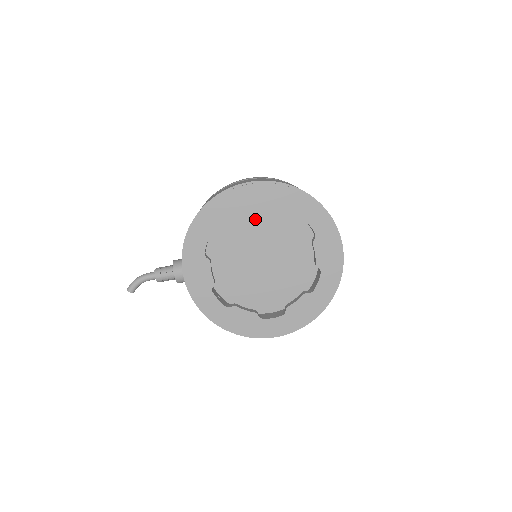
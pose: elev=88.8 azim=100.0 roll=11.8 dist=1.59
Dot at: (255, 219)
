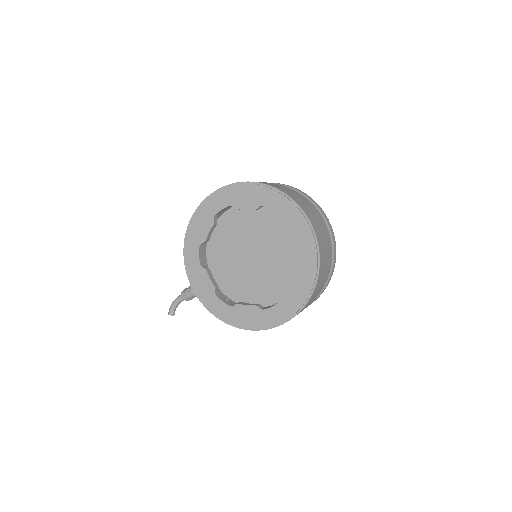
Dot at: (234, 222)
